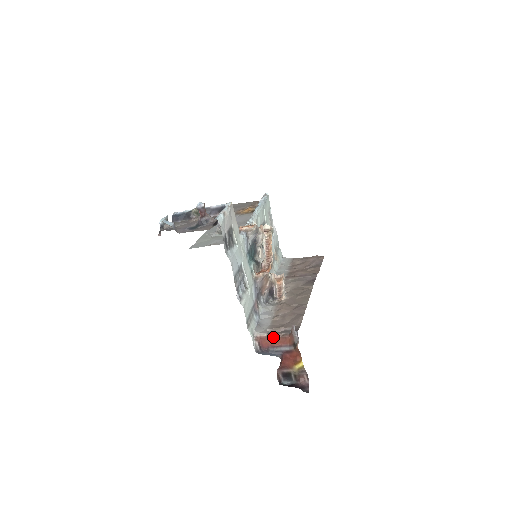
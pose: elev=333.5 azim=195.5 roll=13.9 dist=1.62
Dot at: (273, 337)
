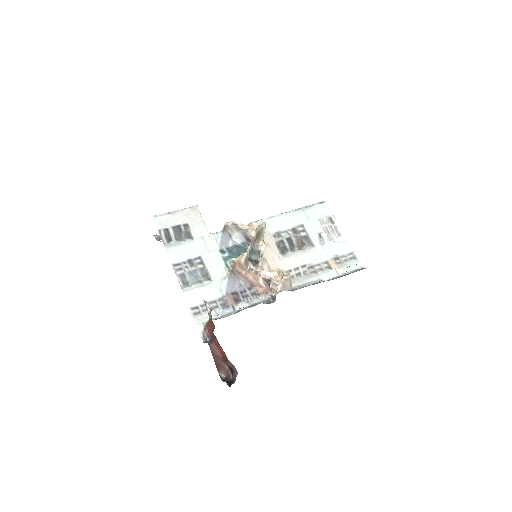
Dot at: (209, 322)
